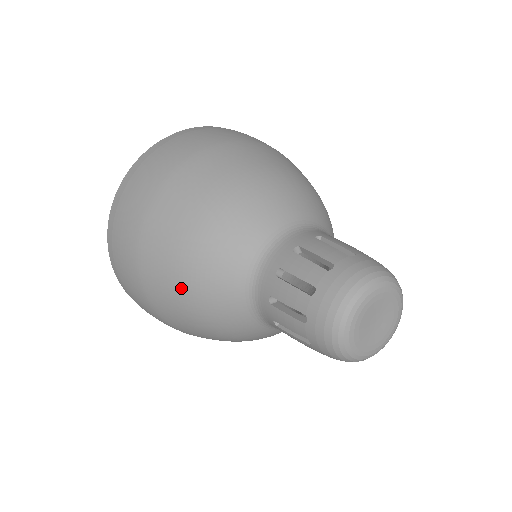
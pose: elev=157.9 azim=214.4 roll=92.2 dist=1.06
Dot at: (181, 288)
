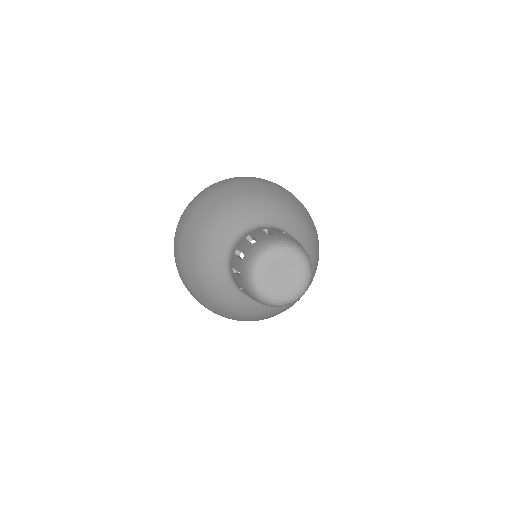
Dot at: (212, 300)
